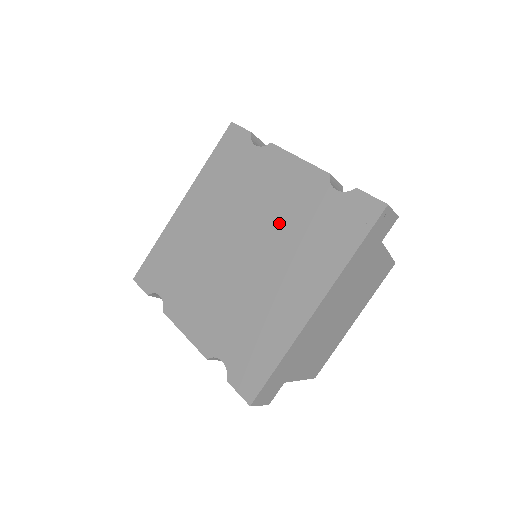
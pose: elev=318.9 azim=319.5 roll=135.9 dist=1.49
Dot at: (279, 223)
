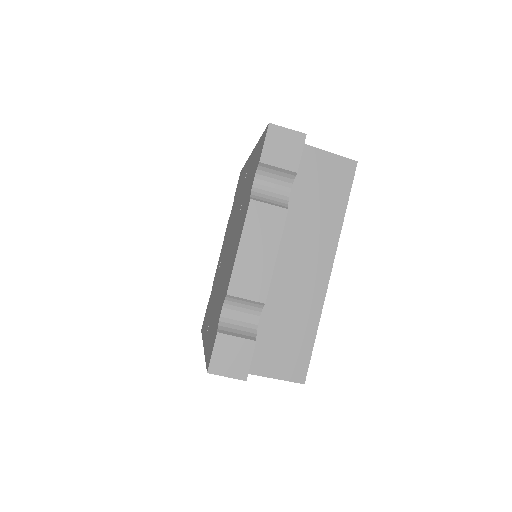
Dot at: (225, 272)
